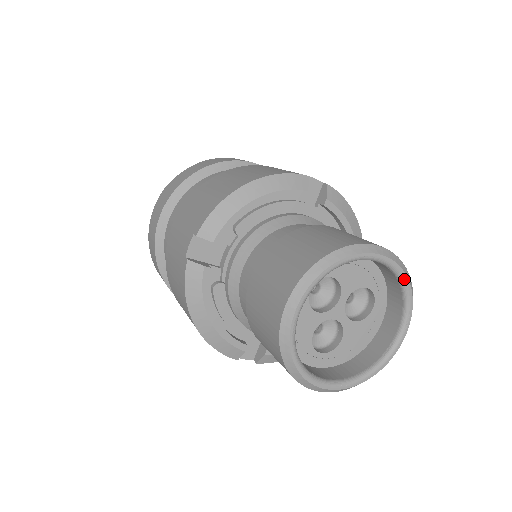
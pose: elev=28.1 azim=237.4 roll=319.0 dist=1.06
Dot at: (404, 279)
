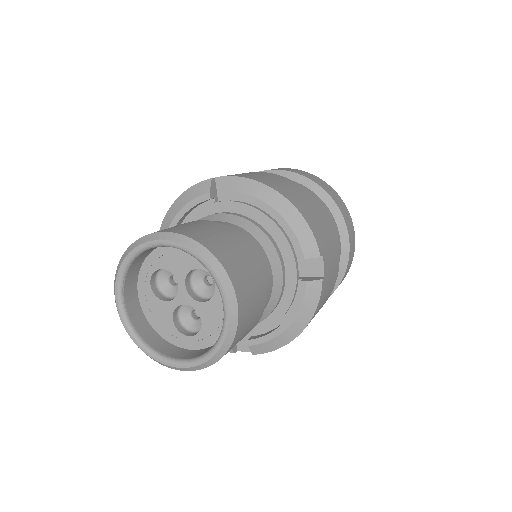
Dot at: (191, 253)
